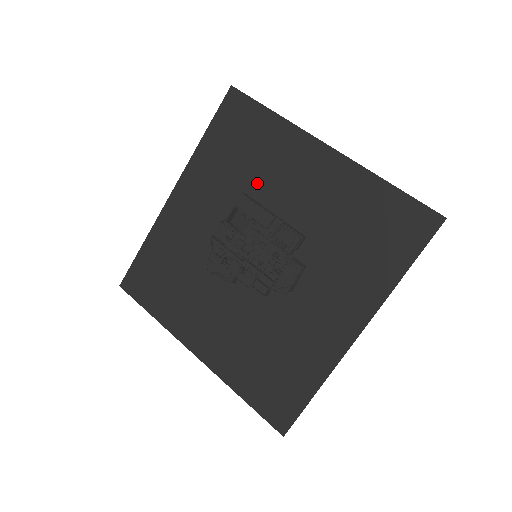
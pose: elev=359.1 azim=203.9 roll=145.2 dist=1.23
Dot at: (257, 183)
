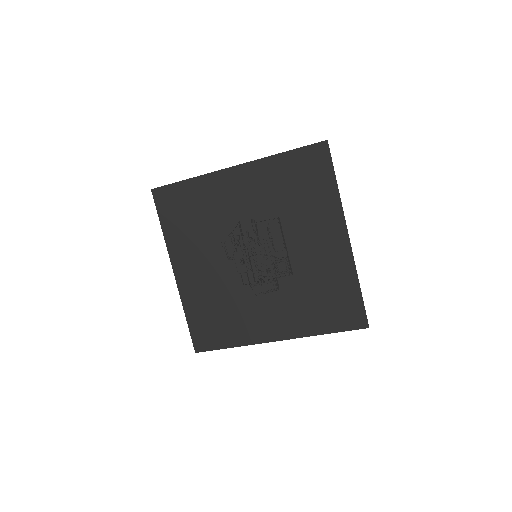
Dot at: (291, 216)
